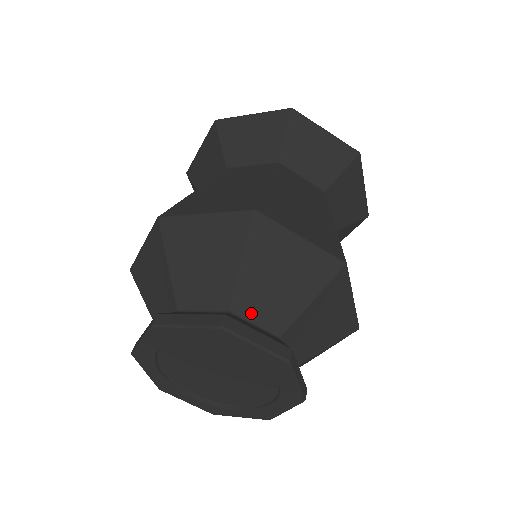
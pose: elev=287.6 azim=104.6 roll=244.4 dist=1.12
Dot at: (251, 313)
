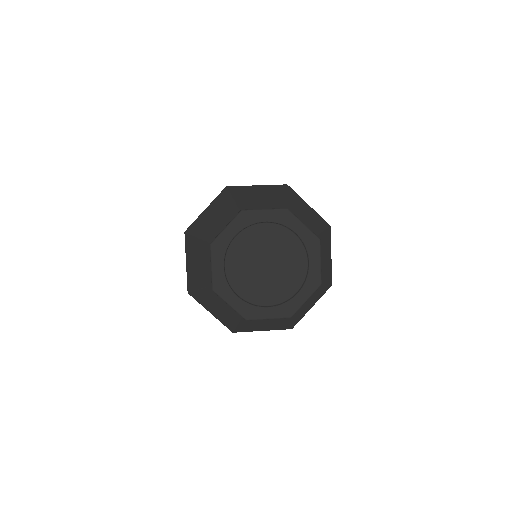
Dot at: occluded
